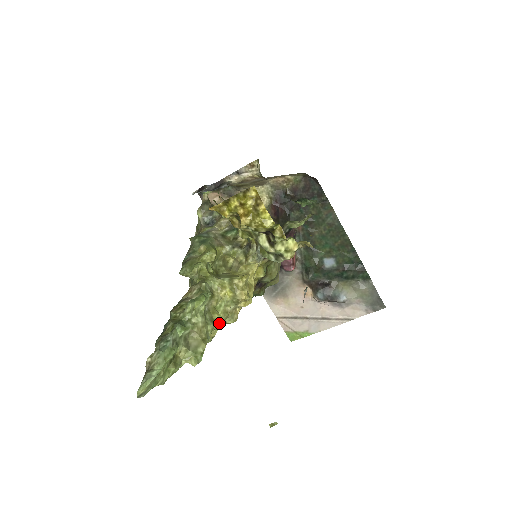
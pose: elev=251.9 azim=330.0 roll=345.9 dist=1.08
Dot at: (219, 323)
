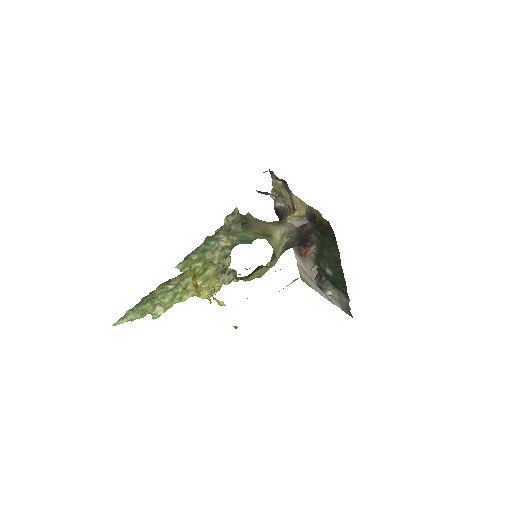
Dot at: (185, 300)
